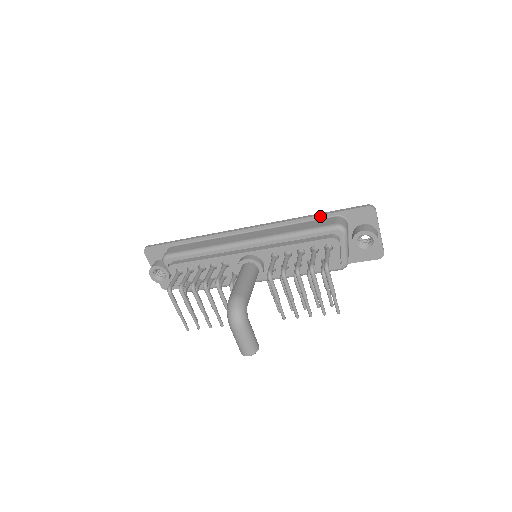
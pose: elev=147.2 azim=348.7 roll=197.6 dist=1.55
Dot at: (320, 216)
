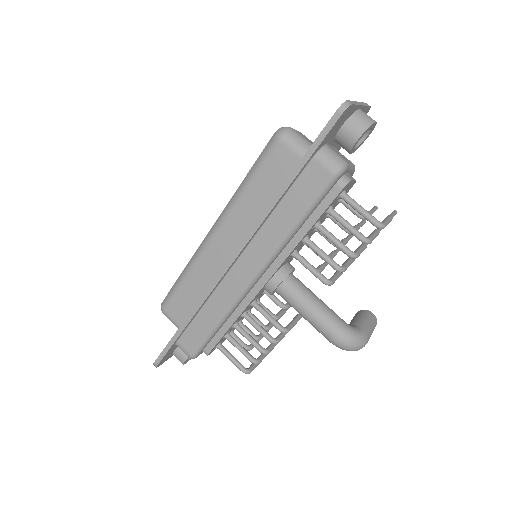
Dot at: (295, 178)
